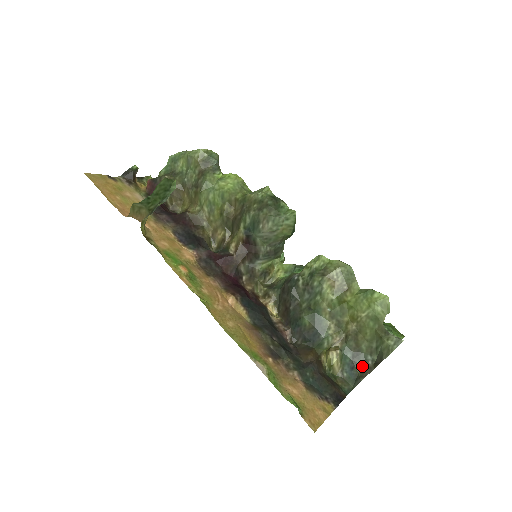
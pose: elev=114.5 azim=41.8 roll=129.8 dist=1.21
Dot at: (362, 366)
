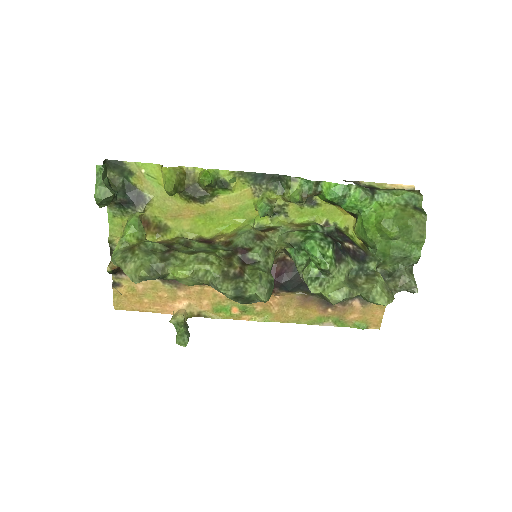
Dot at: occluded
